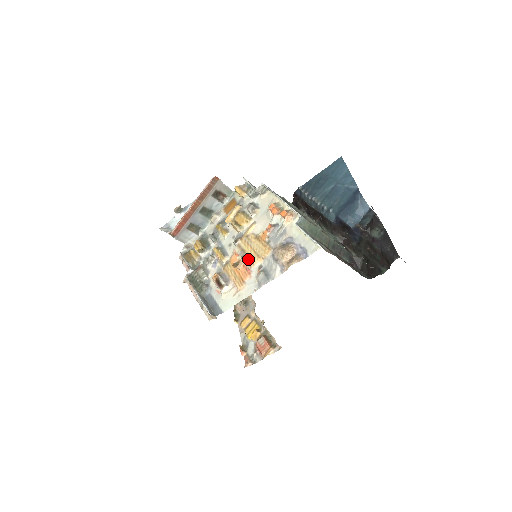
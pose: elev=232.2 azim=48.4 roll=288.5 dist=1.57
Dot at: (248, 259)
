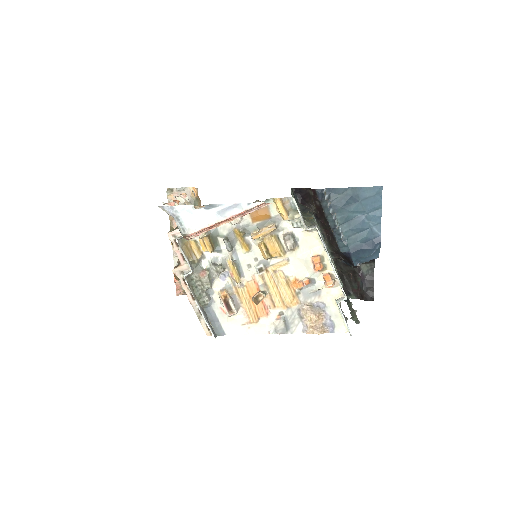
Dot at: (270, 299)
